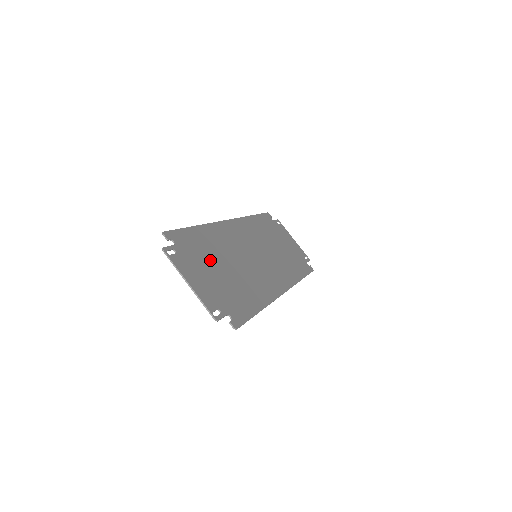
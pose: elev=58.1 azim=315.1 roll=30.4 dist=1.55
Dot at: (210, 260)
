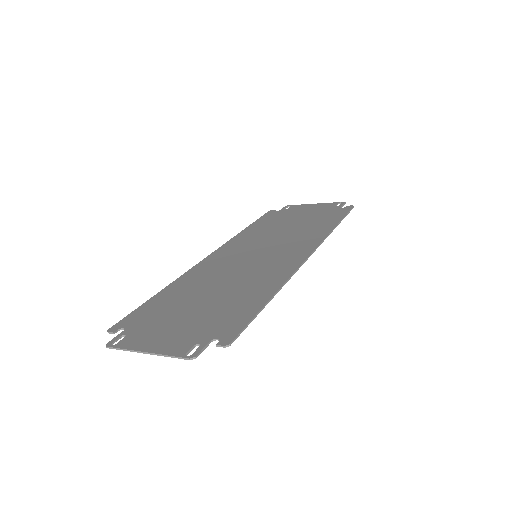
Dot at: (180, 307)
